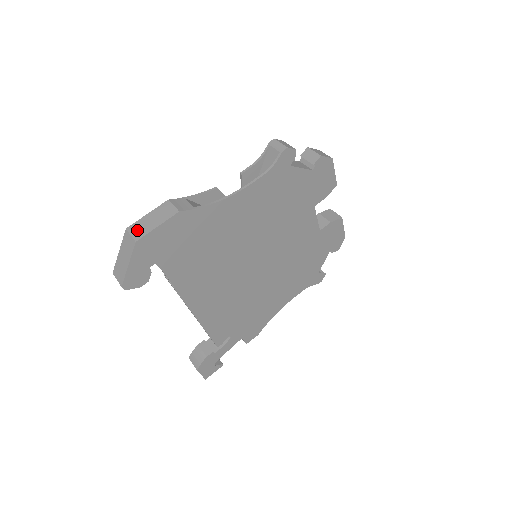
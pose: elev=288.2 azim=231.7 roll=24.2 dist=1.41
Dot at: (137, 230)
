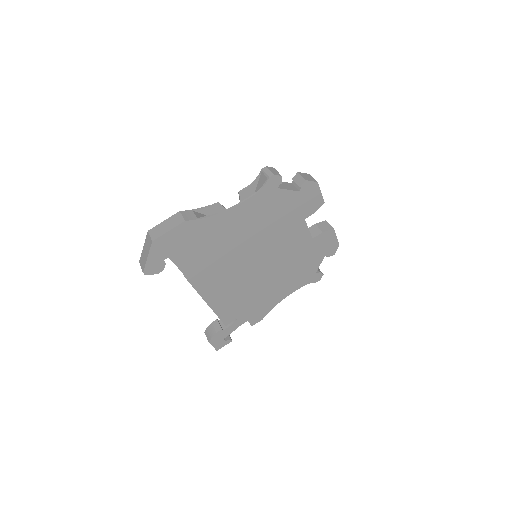
Dot at: (155, 233)
